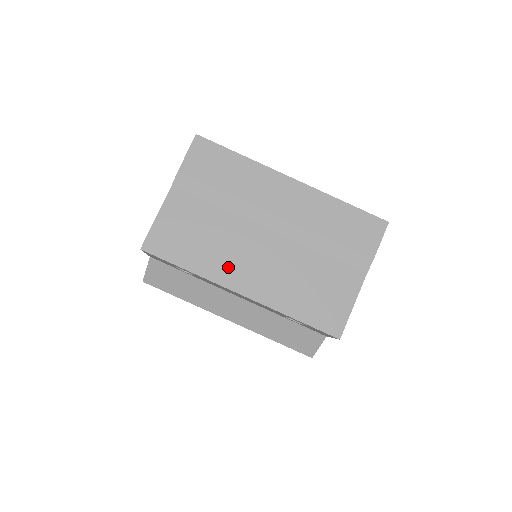
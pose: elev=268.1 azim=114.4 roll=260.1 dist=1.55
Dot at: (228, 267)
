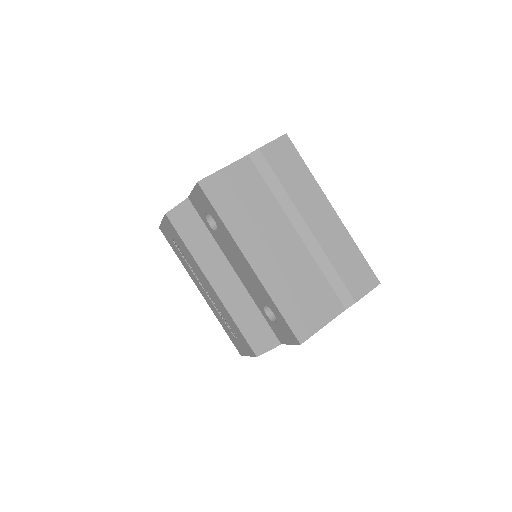
Dot at: (252, 238)
